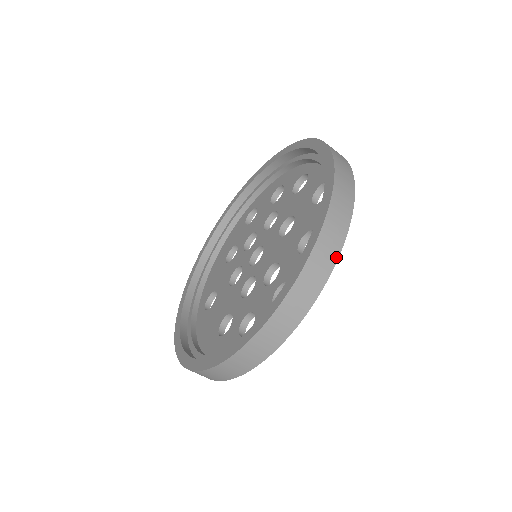
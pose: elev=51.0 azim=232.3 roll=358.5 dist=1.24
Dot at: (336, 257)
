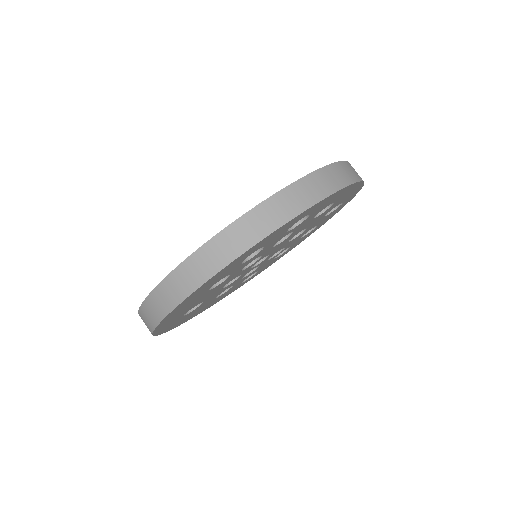
Dot at: (353, 181)
